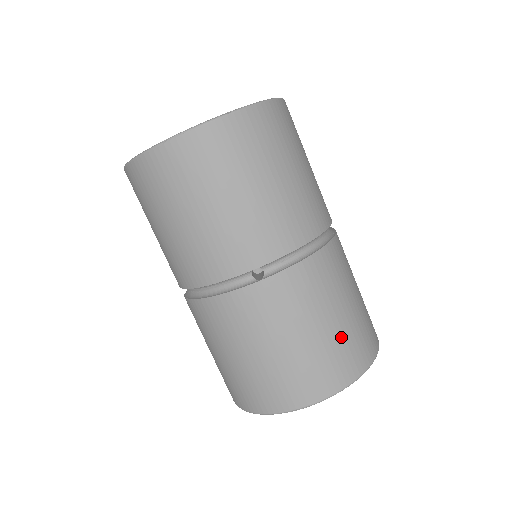
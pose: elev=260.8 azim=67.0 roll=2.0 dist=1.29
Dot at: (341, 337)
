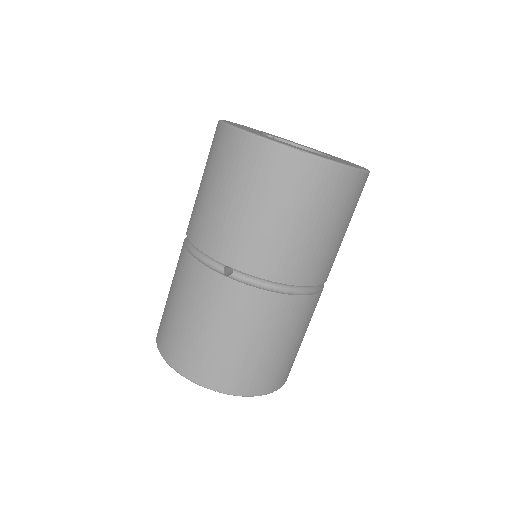
Dot at: (246, 360)
